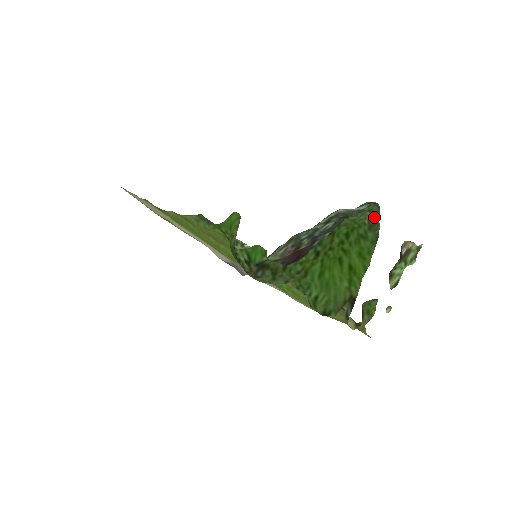
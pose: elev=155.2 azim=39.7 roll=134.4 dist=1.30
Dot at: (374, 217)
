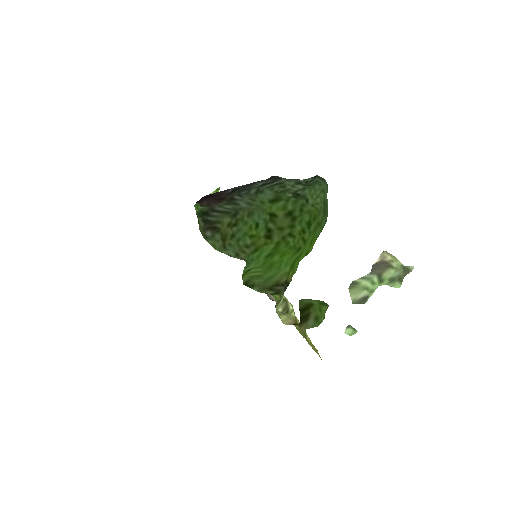
Dot at: (325, 198)
